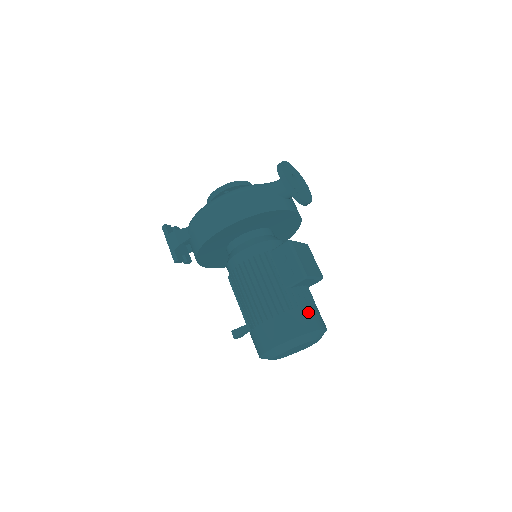
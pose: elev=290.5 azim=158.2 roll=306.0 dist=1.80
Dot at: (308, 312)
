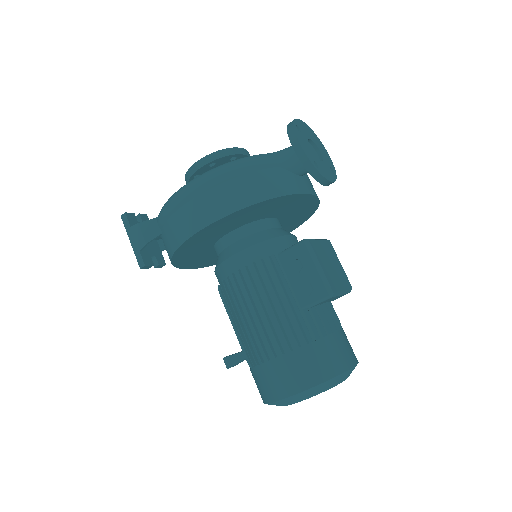
Dot at: (334, 344)
